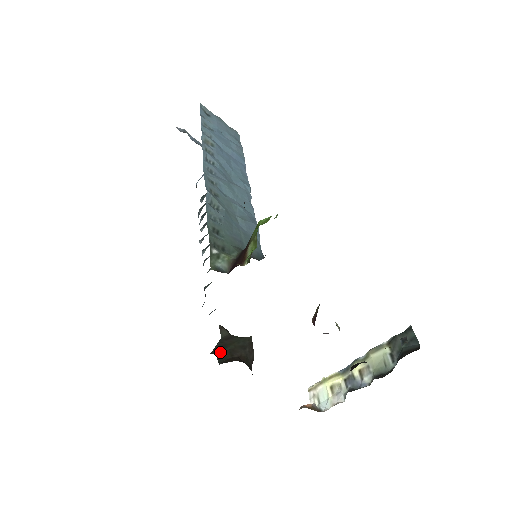
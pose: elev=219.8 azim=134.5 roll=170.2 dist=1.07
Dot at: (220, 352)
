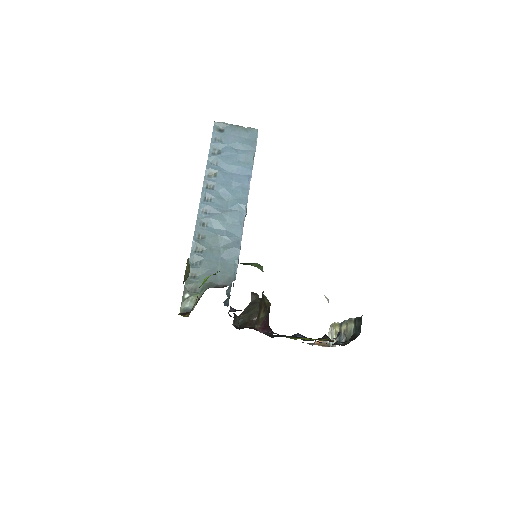
Dot at: (244, 316)
